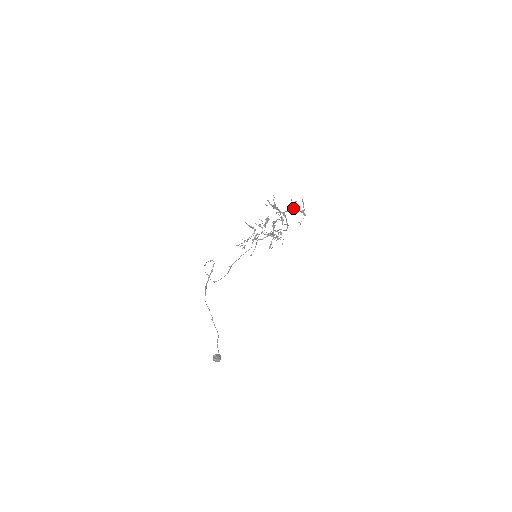
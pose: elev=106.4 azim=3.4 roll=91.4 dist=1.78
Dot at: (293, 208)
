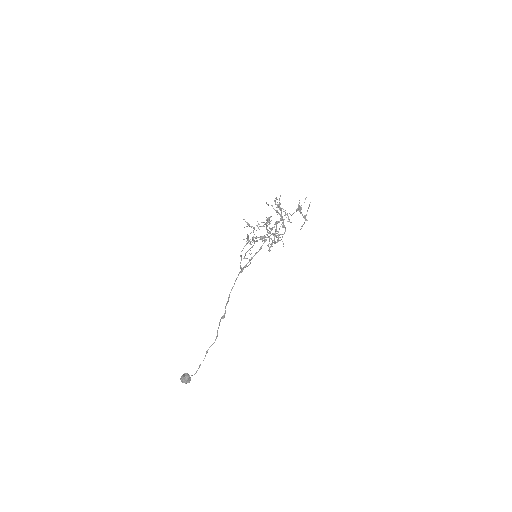
Dot at: (298, 210)
